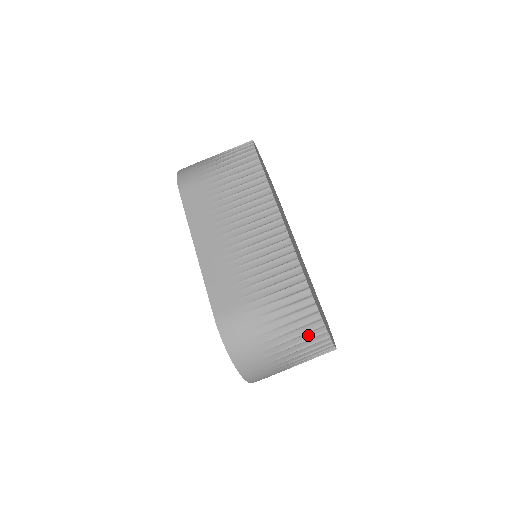
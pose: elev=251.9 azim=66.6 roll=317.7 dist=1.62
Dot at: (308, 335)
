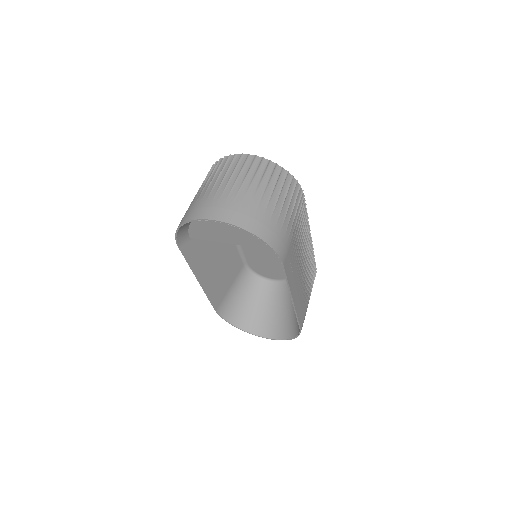
Dot at: occluded
